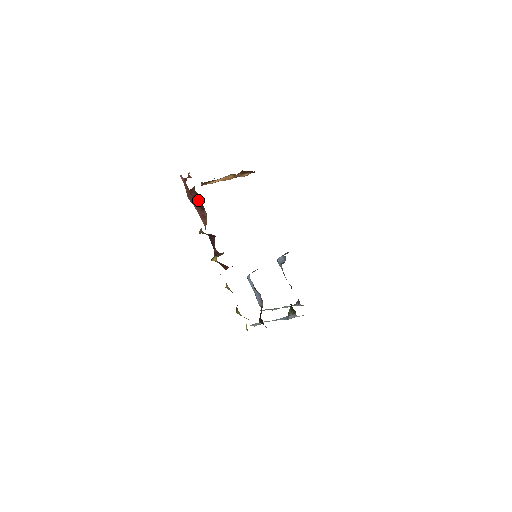
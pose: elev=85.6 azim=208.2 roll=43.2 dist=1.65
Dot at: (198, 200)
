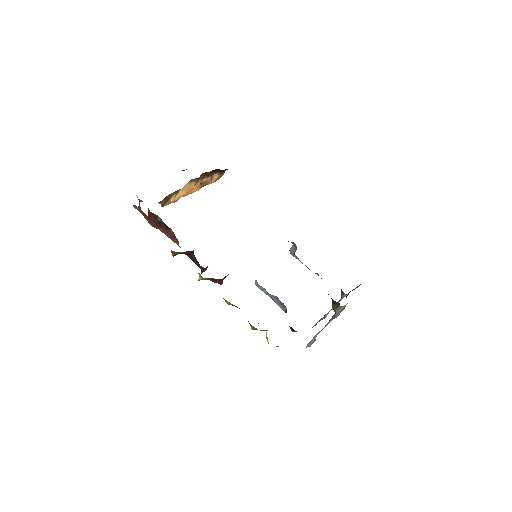
Dot at: (159, 221)
